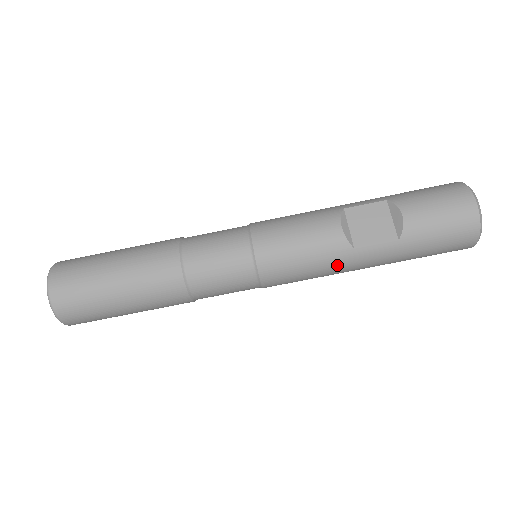
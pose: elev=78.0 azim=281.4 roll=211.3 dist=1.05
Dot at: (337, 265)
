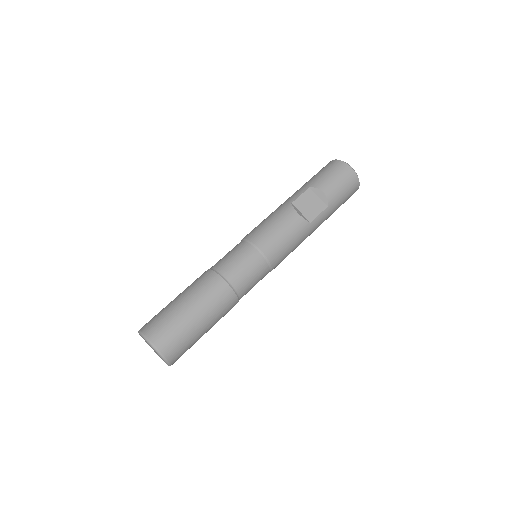
Dot at: (305, 236)
